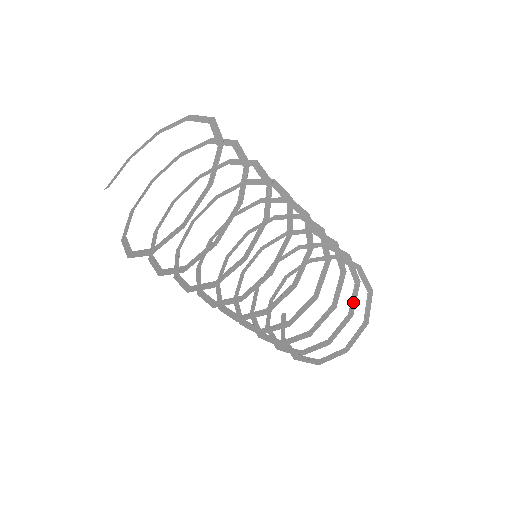
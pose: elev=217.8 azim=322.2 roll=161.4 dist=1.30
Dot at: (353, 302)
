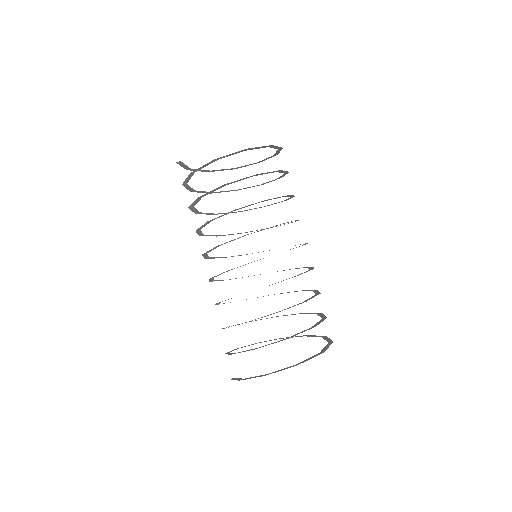
Dot at: (322, 316)
